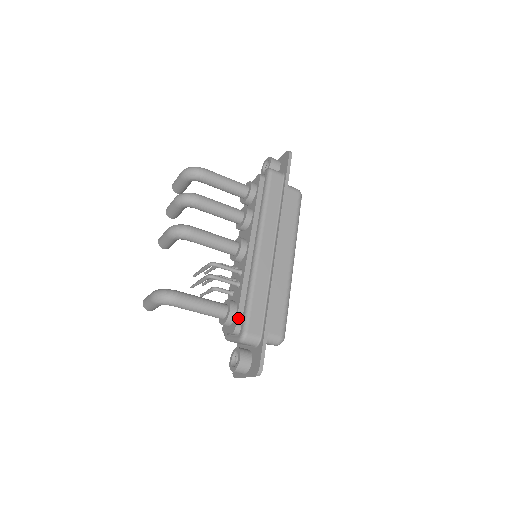
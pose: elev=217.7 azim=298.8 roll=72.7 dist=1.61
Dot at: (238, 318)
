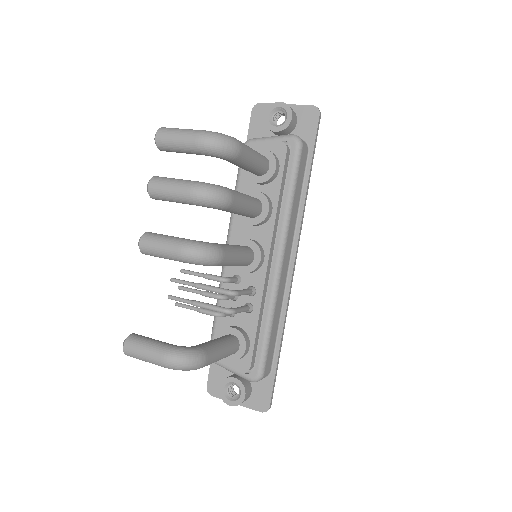
Dot at: (253, 356)
